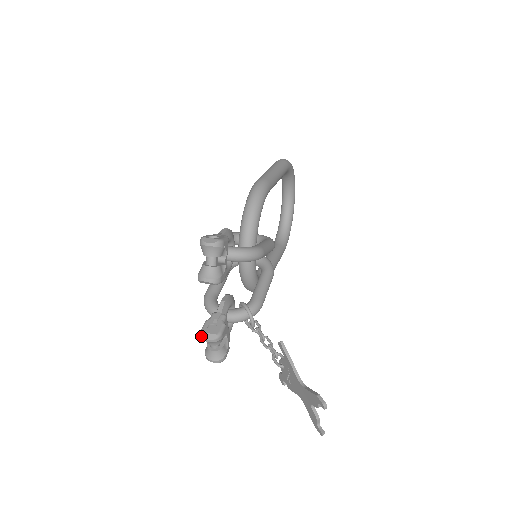
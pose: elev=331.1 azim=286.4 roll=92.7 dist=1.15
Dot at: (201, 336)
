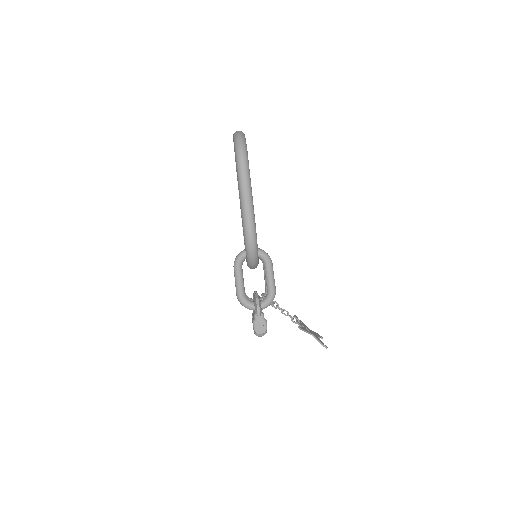
Dot at: occluded
